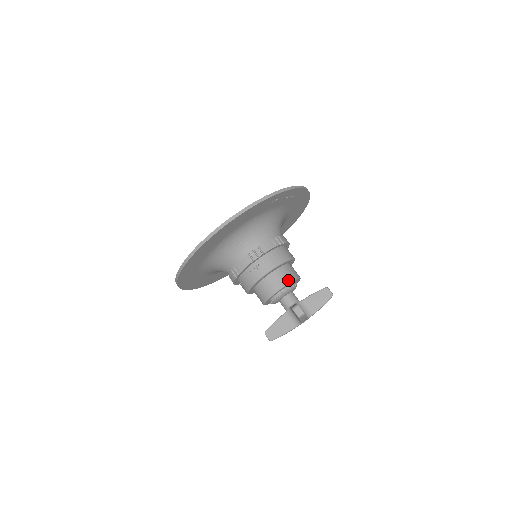
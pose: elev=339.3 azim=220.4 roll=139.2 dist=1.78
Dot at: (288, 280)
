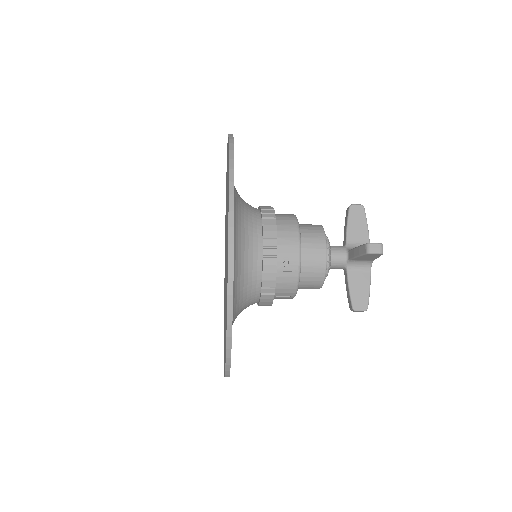
Dot at: (321, 237)
